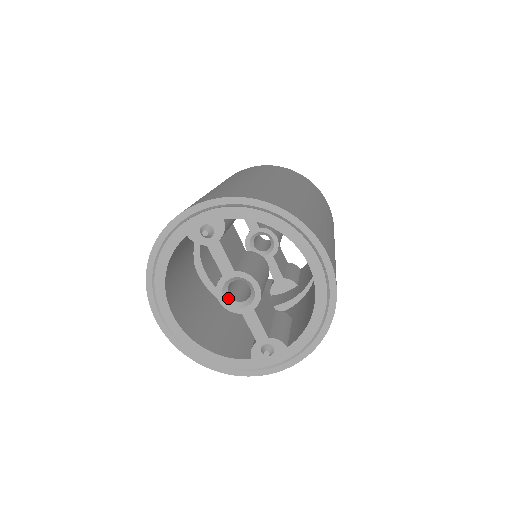
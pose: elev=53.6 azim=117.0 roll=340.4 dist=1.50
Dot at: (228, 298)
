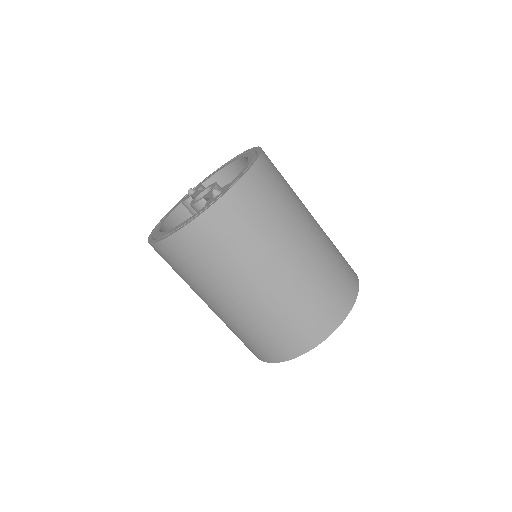
Dot at: occluded
